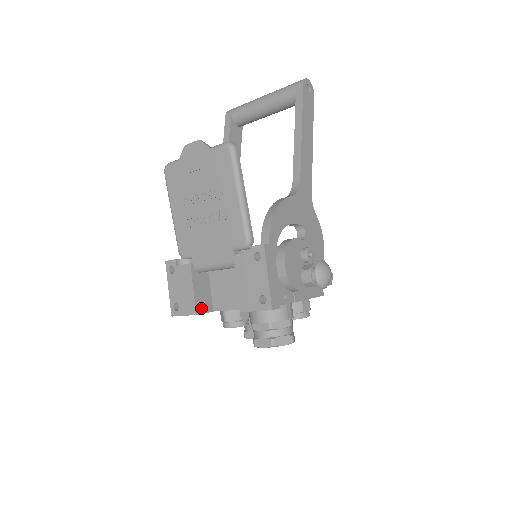
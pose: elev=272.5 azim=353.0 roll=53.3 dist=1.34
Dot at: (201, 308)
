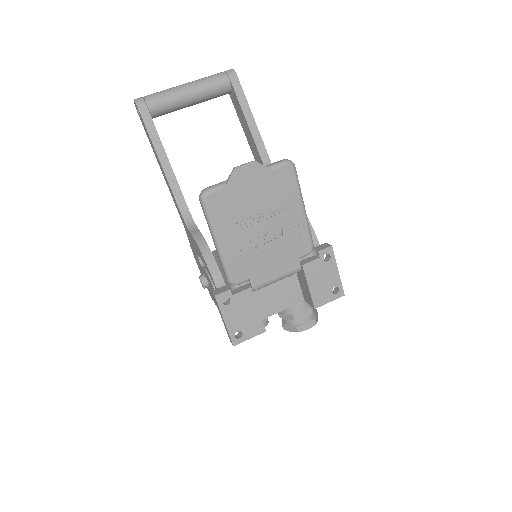
Dot at: occluded
